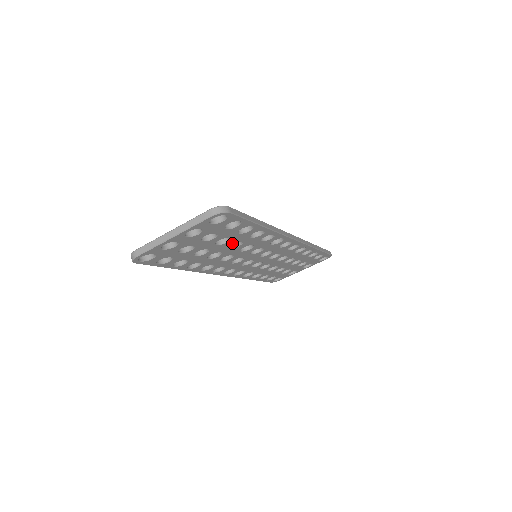
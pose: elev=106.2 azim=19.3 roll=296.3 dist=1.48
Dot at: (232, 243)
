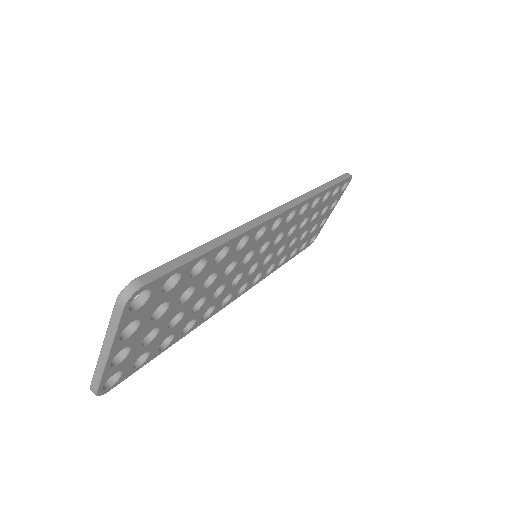
Dot at: (202, 284)
